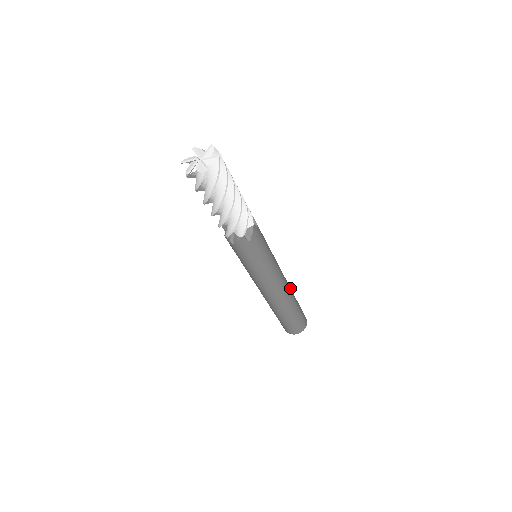
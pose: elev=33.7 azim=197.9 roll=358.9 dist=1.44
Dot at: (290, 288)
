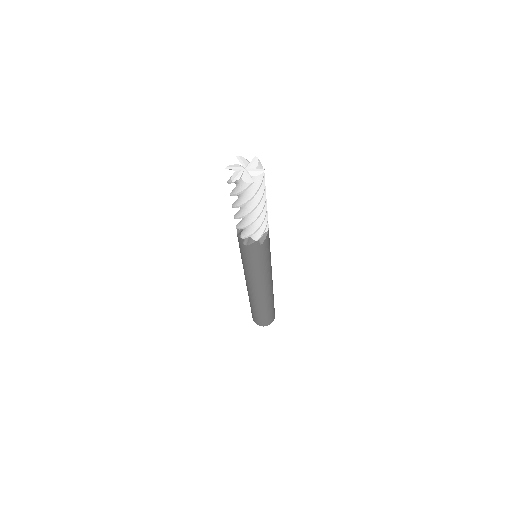
Dot at: occluded
